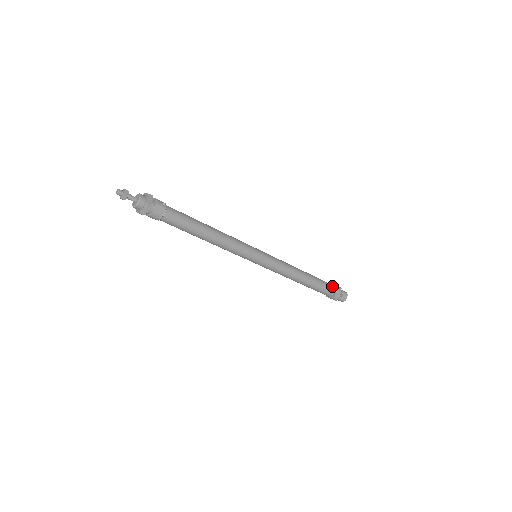
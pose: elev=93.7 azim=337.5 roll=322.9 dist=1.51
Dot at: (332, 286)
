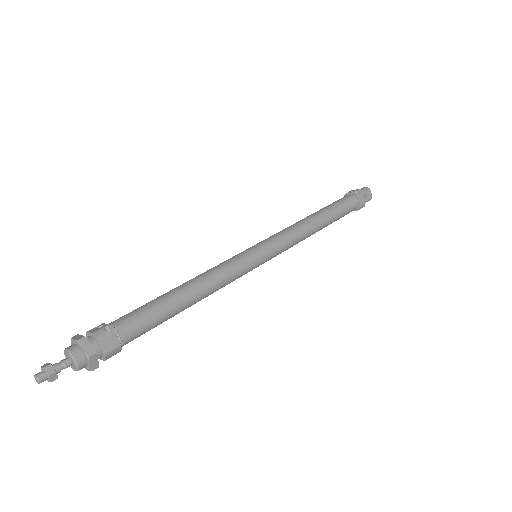
Dot at: (350, 198)
